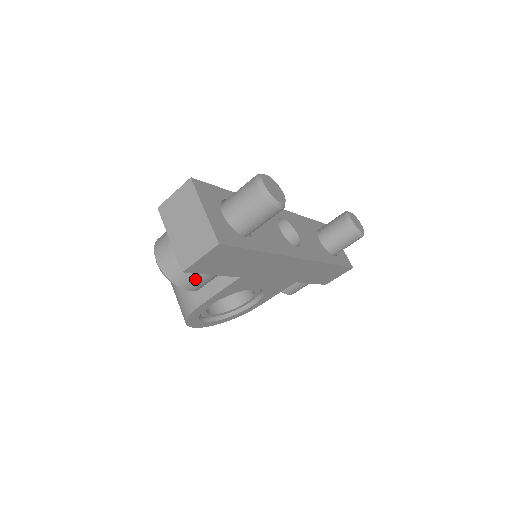
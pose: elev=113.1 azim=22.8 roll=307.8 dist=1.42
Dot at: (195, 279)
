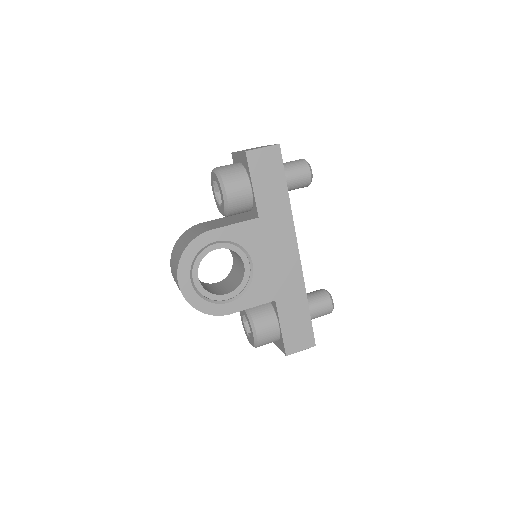
Dot at: (238, 182)
